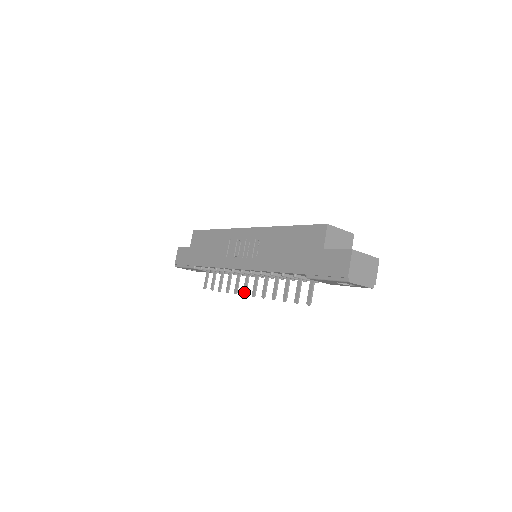
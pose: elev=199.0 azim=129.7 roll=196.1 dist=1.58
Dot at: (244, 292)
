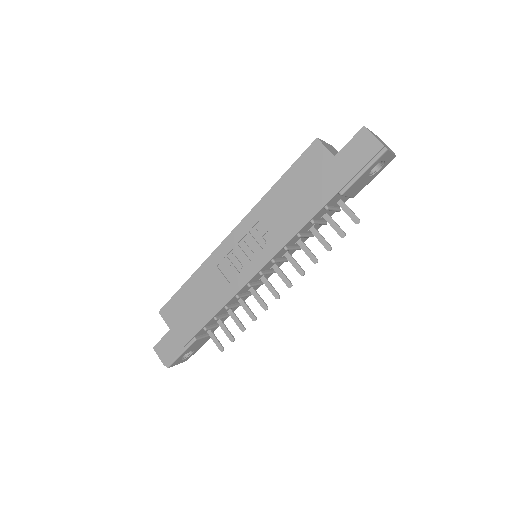
Dot at: (276, 295)
